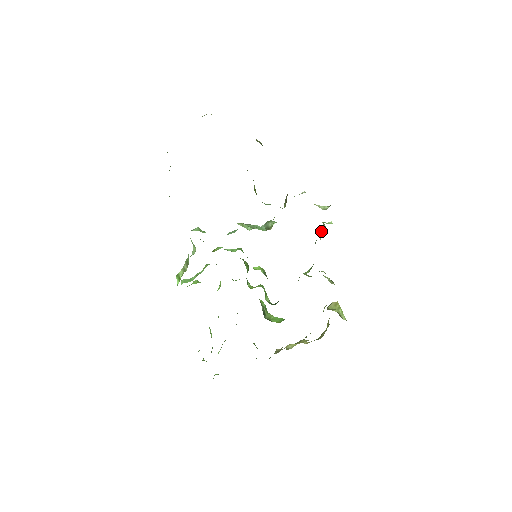
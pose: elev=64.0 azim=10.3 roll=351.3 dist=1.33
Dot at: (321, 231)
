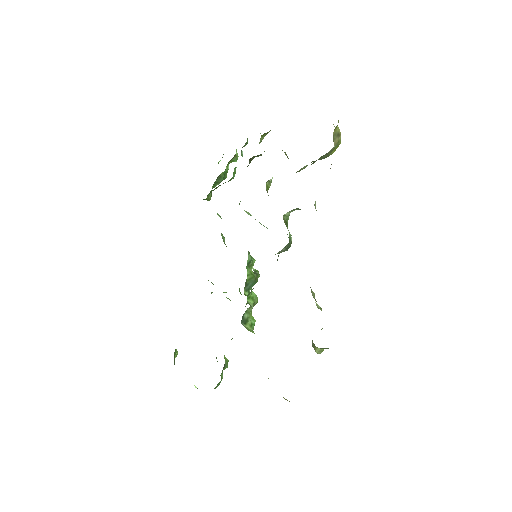
Dot at: occluded
